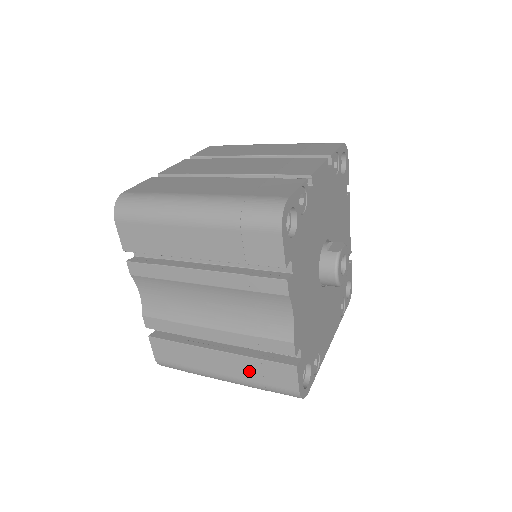
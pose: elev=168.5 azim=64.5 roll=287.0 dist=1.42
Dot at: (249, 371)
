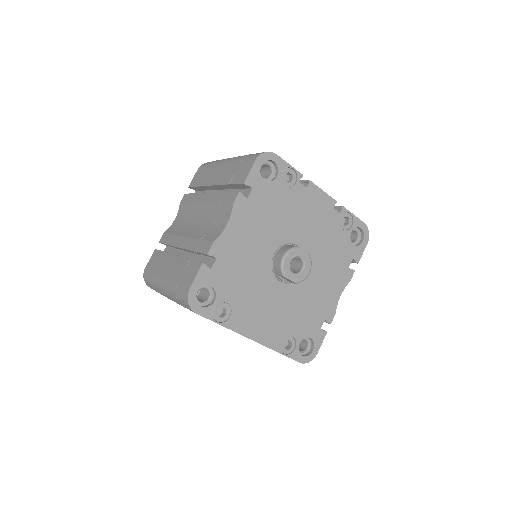
Dot at: (178, 271)
